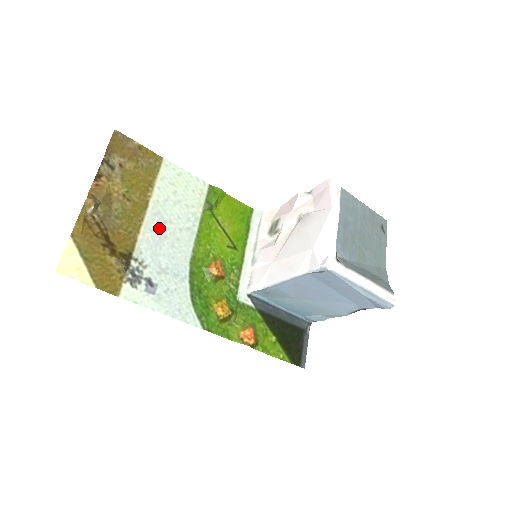
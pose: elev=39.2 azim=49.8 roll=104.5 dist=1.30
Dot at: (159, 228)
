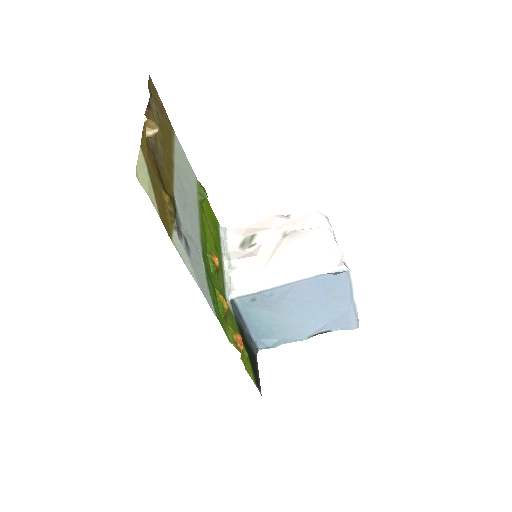
Dot at: (182, 193)
